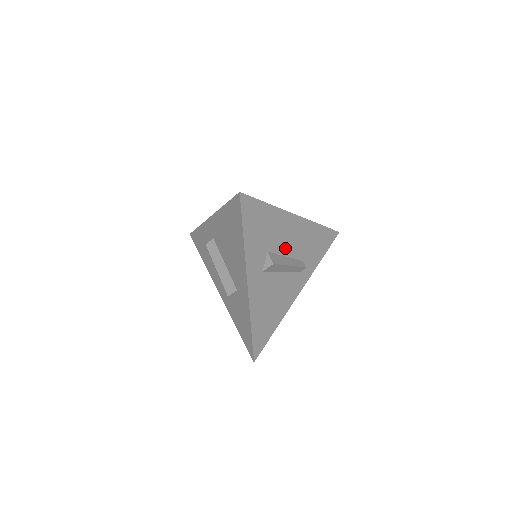
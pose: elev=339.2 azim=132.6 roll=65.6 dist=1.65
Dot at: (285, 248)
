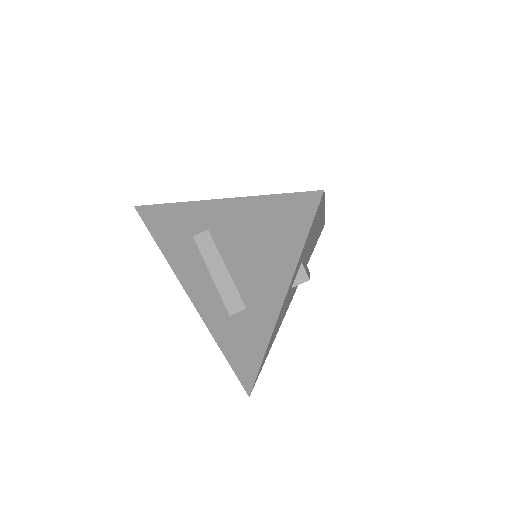
Dot at: (307, 253)
